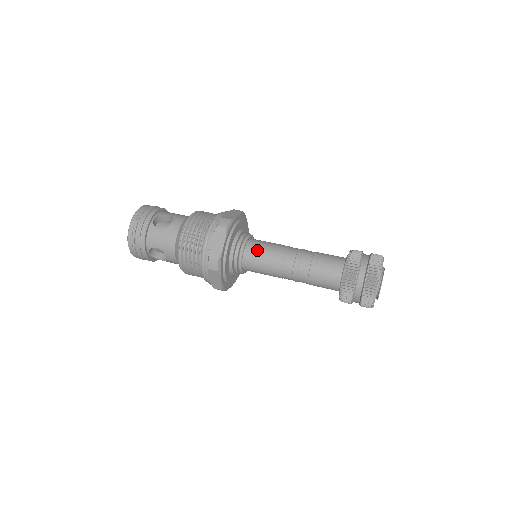
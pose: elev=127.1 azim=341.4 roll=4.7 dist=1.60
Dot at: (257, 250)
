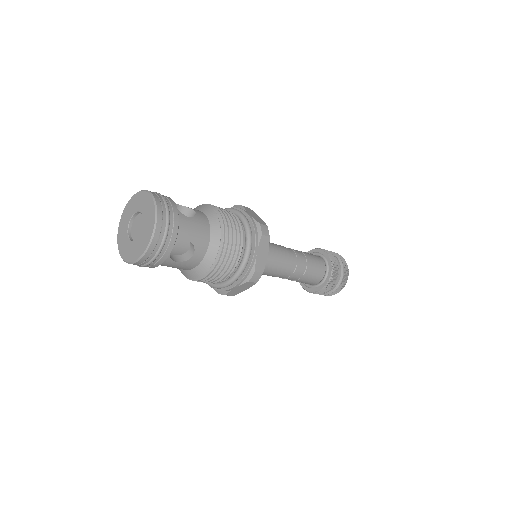
Dot at: (265, 270)
